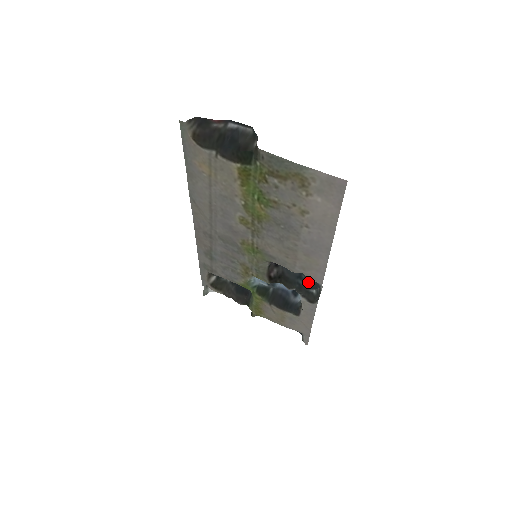
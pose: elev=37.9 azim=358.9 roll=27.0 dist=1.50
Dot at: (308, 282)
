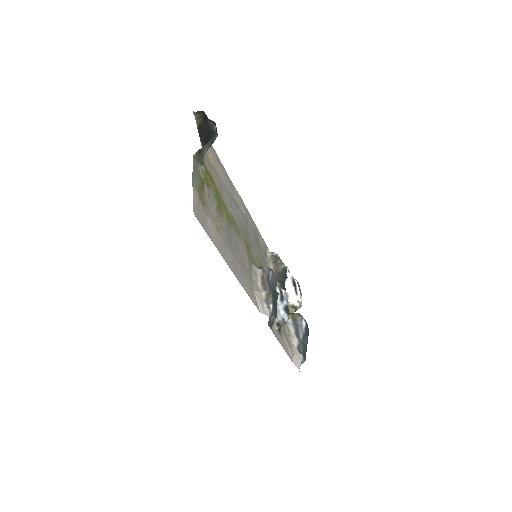
Dot at: (276, 306)
